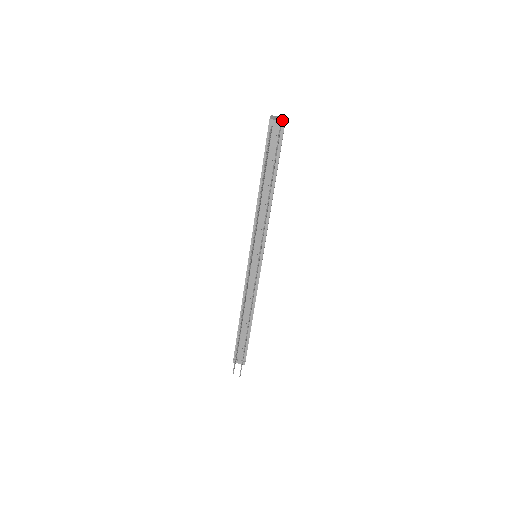
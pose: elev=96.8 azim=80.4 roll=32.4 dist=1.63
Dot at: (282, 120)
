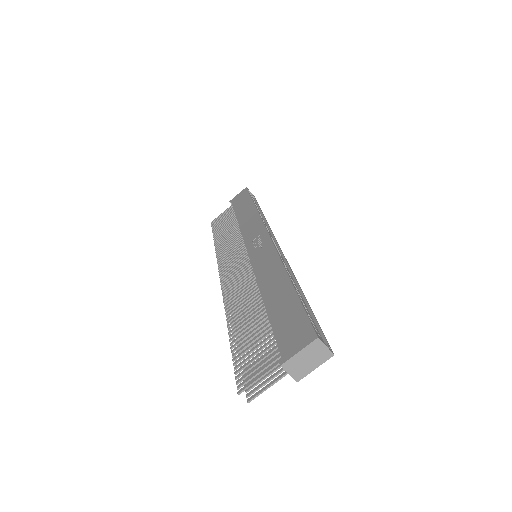
Dot at: (298, 376)
